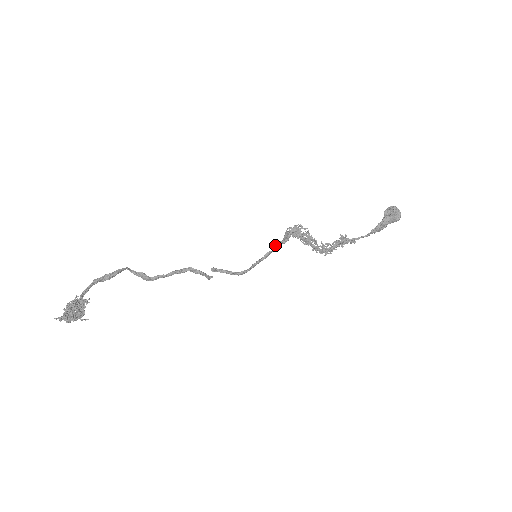
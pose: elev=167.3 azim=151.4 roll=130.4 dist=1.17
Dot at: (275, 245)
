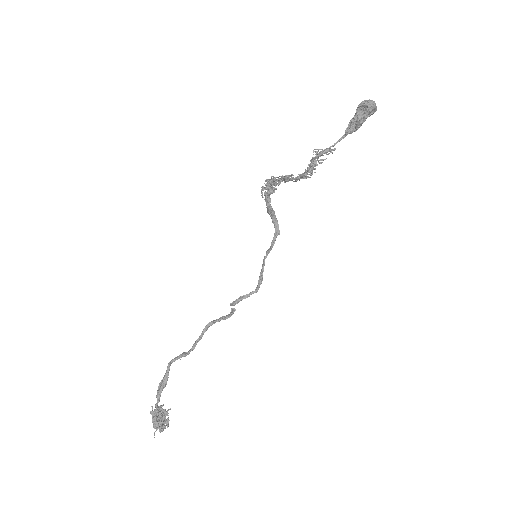
Dot at: (272, 244)
